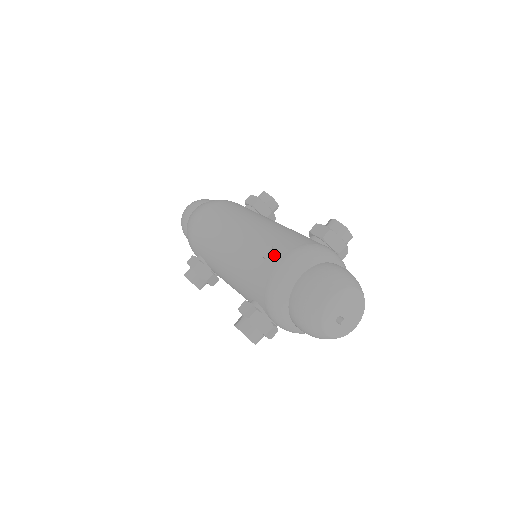
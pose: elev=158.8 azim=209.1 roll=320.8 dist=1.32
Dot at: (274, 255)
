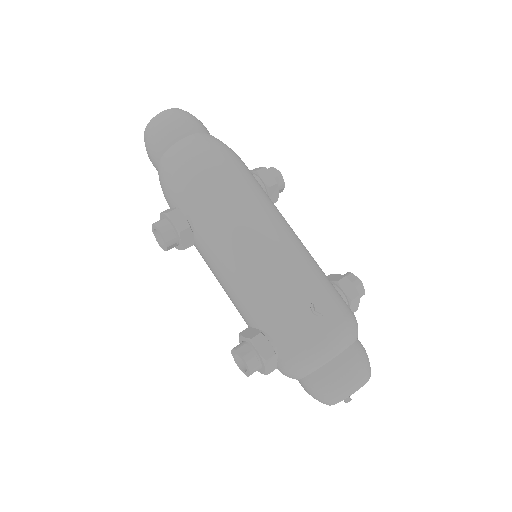
Dot at: (324, 315)
